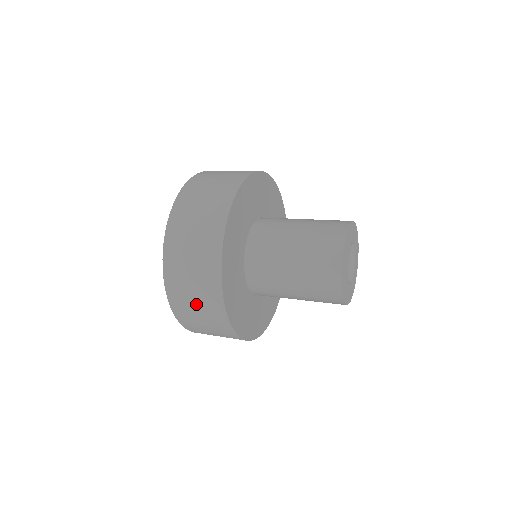
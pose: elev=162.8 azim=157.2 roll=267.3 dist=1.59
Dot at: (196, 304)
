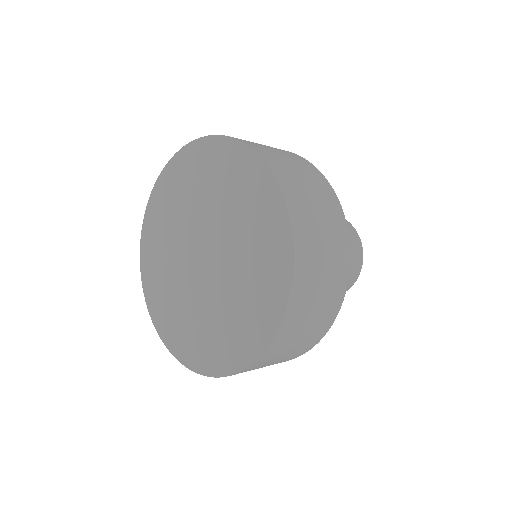
Dot at: occluded
